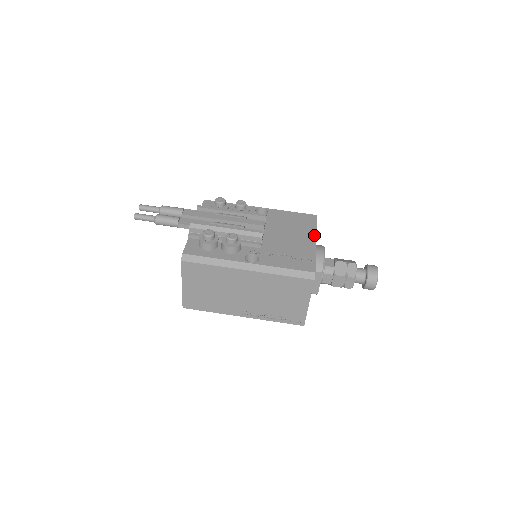
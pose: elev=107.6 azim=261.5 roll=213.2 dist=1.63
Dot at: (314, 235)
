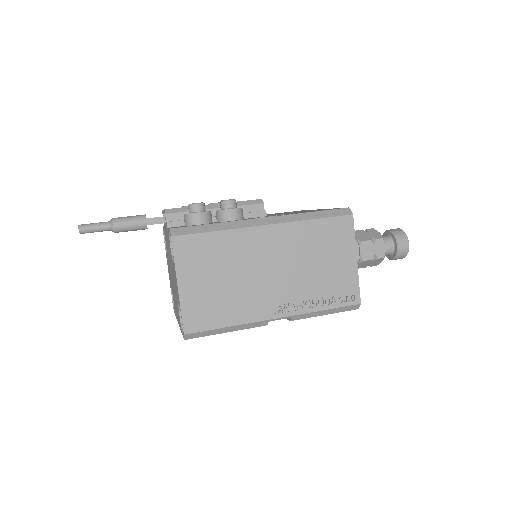
Dot at: occluded
